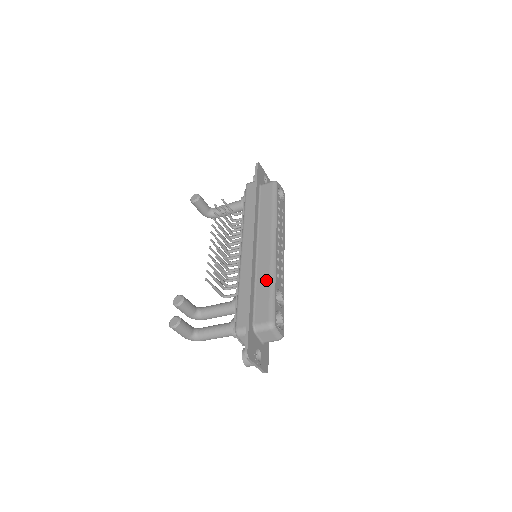
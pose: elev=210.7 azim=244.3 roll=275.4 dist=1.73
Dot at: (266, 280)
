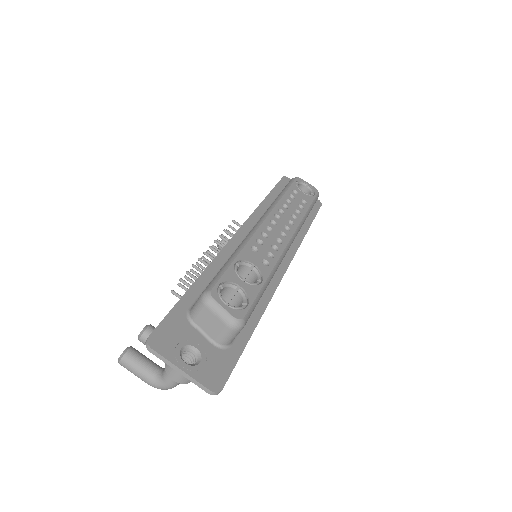
Dot at: occluded
